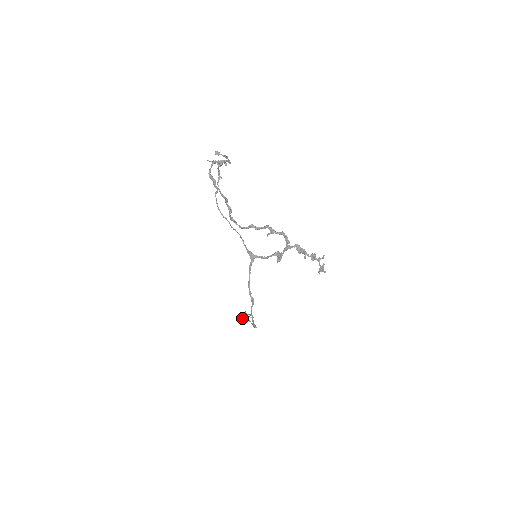
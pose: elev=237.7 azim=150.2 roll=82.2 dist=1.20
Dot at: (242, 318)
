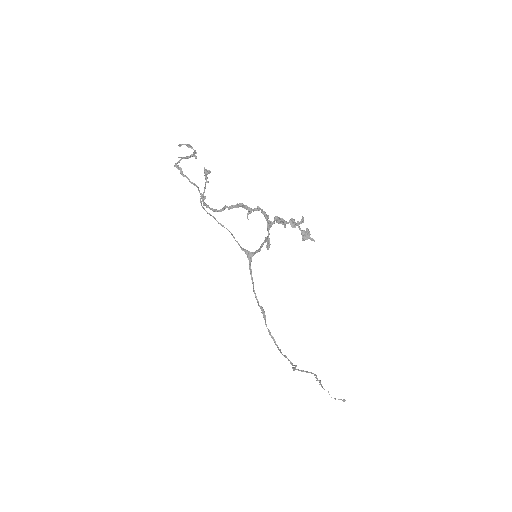
Dot at: (292, 368)
